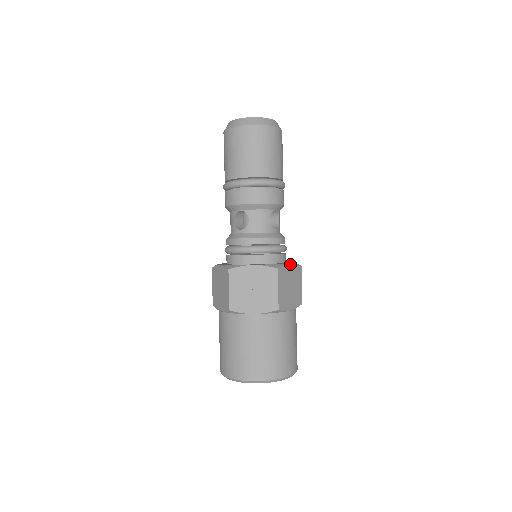
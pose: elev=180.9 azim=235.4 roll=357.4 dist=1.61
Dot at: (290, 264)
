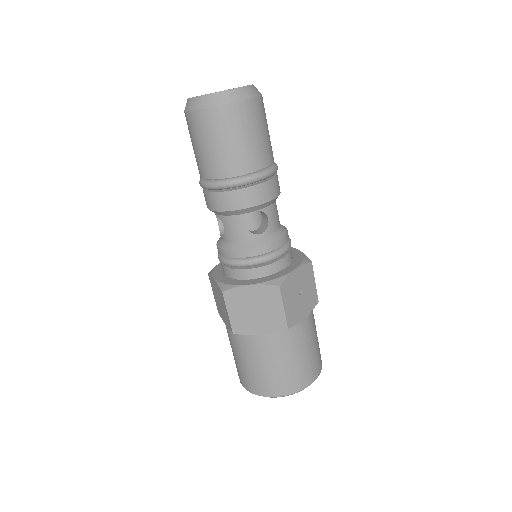
Dot at: (299, 251)
